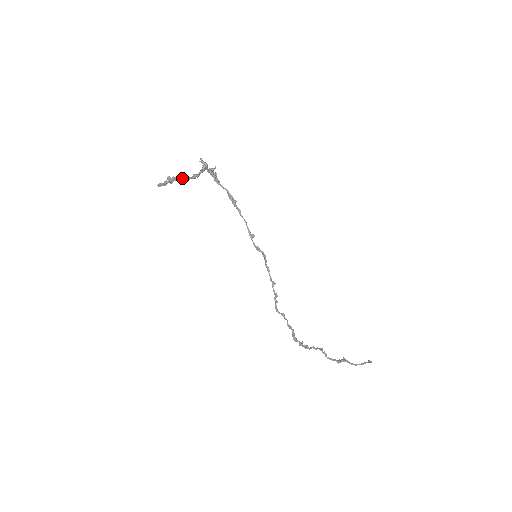
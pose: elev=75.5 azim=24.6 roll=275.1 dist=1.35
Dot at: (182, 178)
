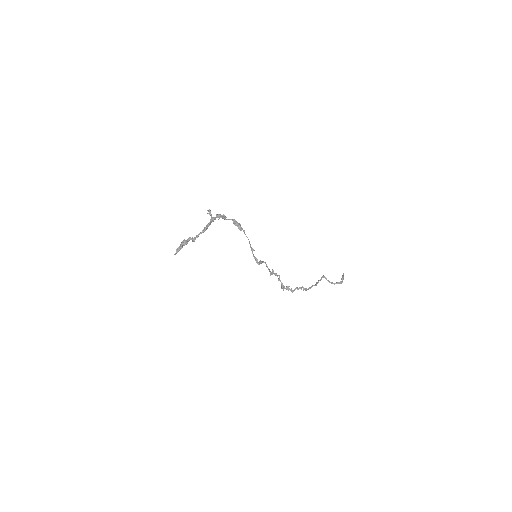
Dot at: (193, 238)
